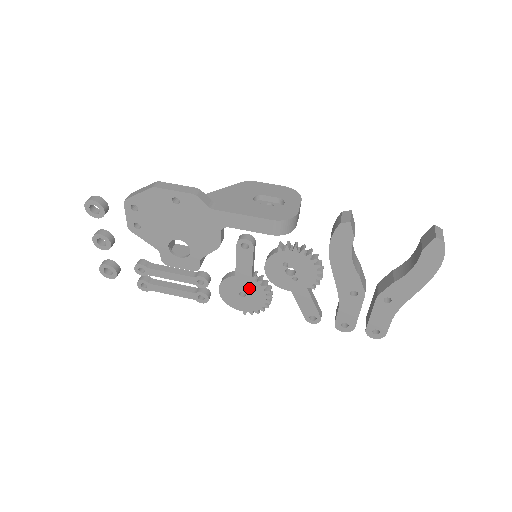
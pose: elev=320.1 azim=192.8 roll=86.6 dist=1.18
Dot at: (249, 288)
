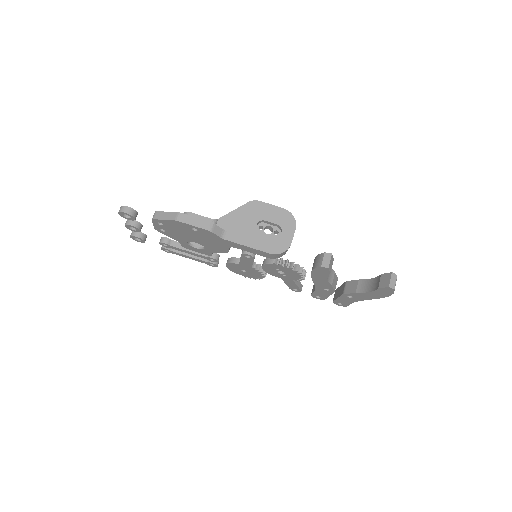
Dot at: (249, 270)
